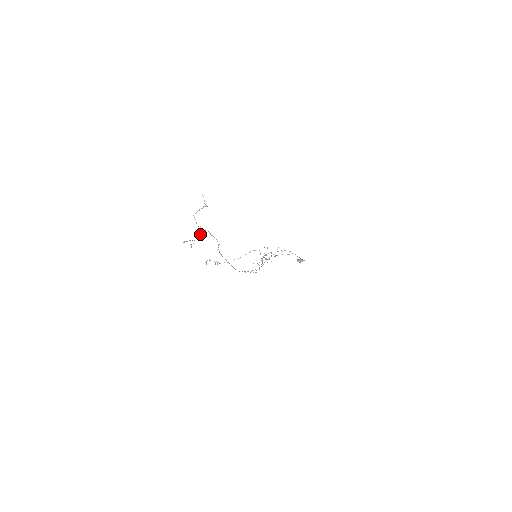
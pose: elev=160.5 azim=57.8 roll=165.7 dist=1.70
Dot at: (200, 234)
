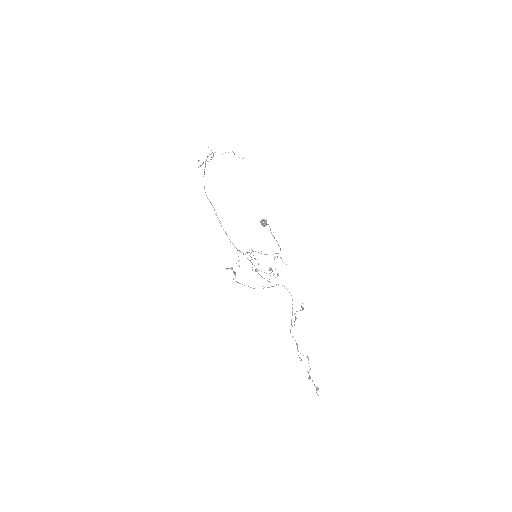
Dot at: occluded
